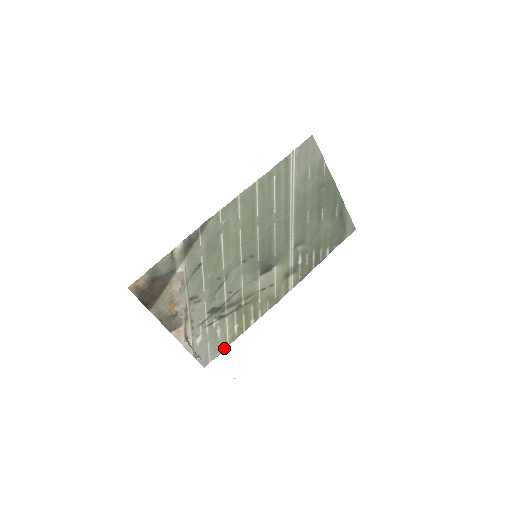
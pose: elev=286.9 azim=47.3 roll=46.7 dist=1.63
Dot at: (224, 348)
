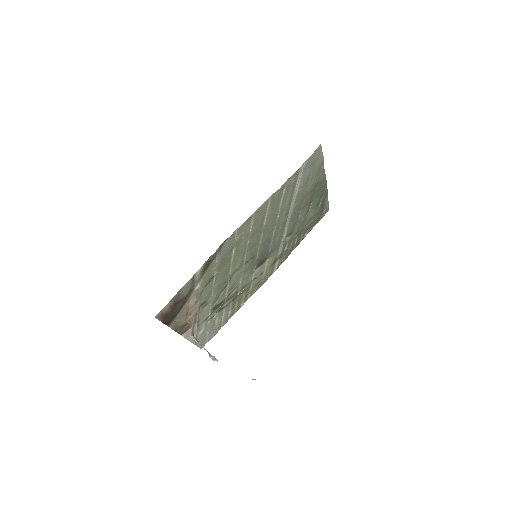
Dot at: (218, 330)
